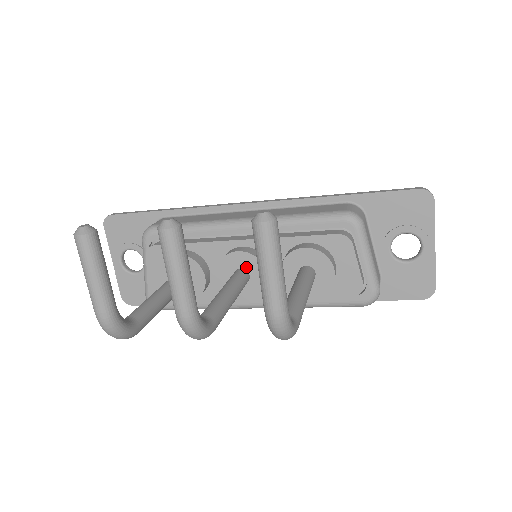
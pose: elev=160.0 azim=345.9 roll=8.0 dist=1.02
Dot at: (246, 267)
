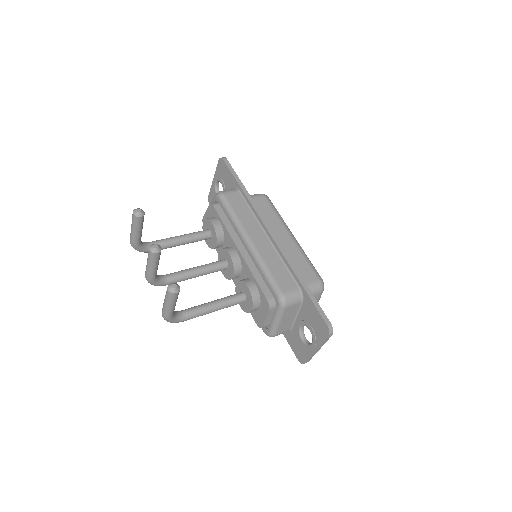
Dot at: (229, 264)
